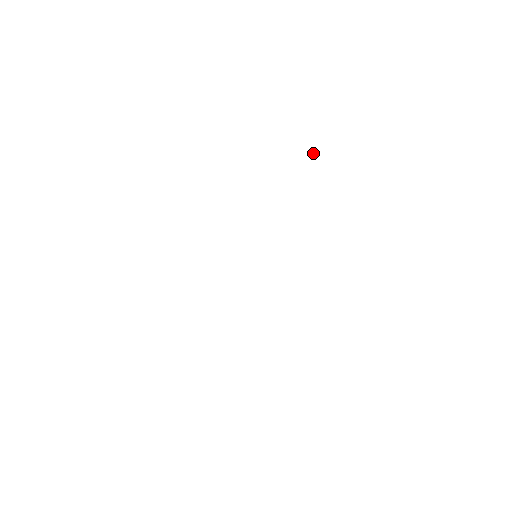
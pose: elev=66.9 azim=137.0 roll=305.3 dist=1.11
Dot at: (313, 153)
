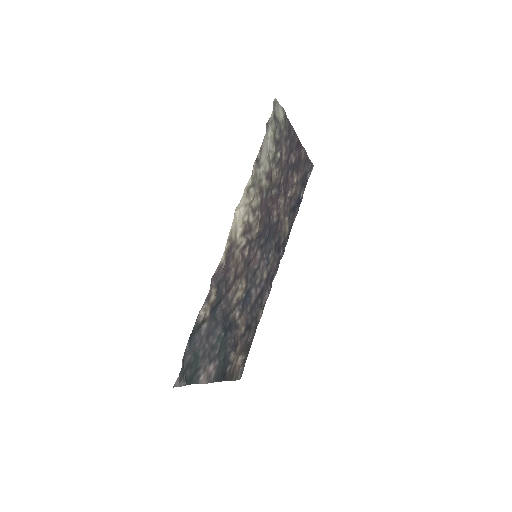
Dot at: (290, 191)
